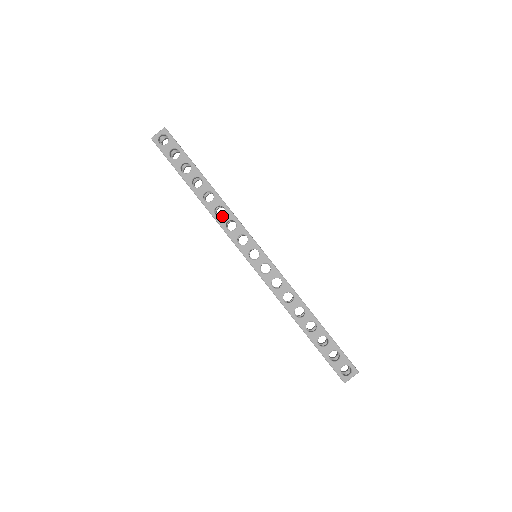
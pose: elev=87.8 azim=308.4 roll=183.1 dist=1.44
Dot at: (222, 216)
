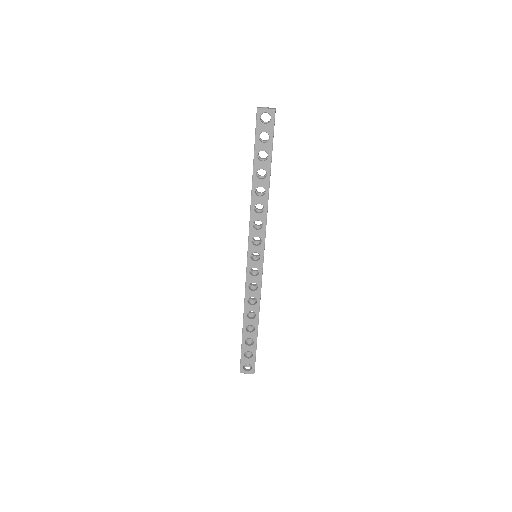
Dot at: (257, 214)
